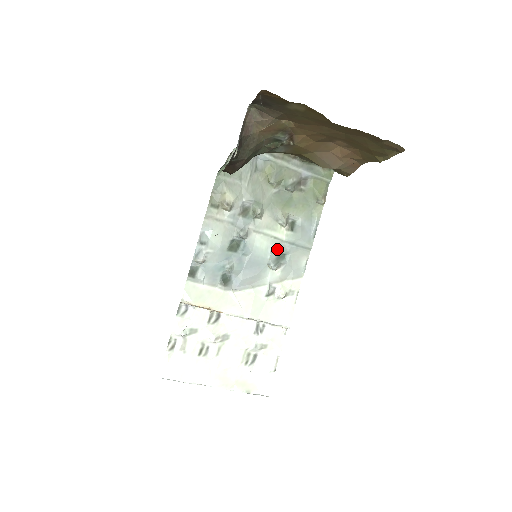
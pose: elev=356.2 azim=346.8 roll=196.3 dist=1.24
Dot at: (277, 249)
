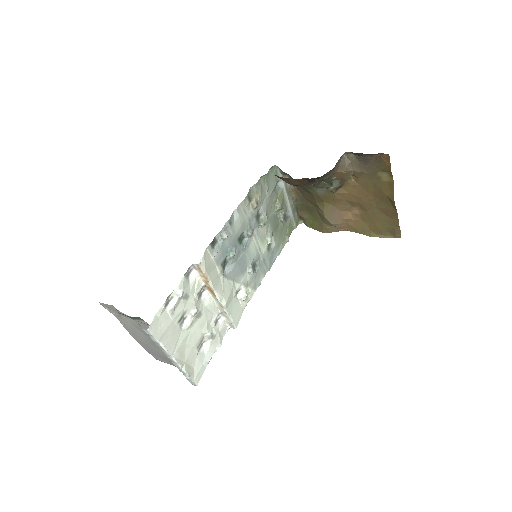
Dot at: (256, 258)
